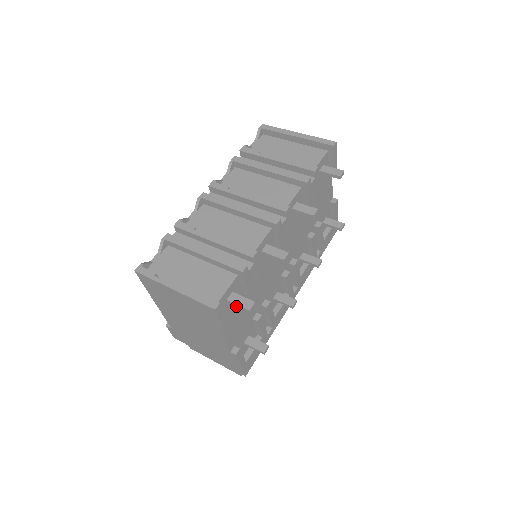
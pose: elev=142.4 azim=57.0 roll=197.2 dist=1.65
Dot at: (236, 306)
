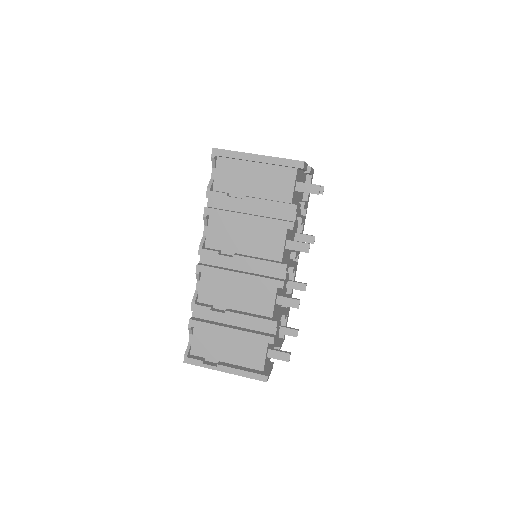
Dot at: (276, 358)
